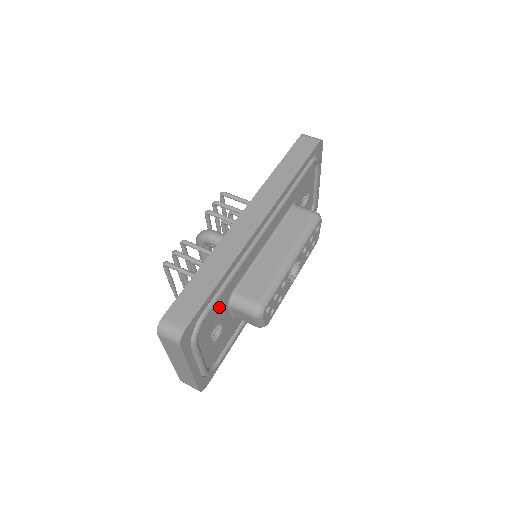
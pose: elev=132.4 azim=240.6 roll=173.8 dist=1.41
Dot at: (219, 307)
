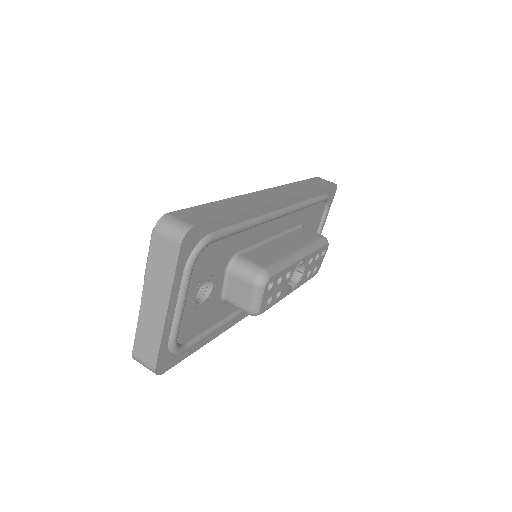
Dot at: (222, 254)
